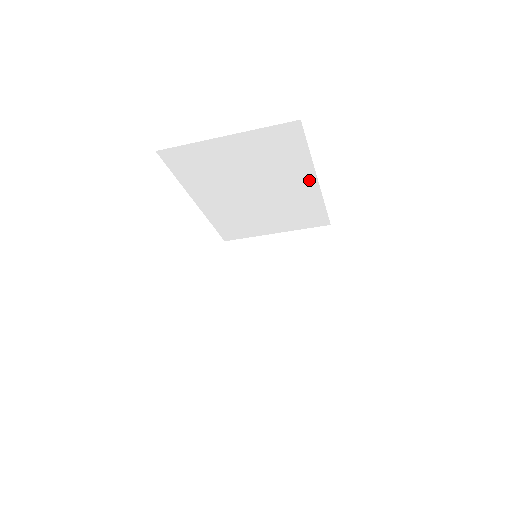
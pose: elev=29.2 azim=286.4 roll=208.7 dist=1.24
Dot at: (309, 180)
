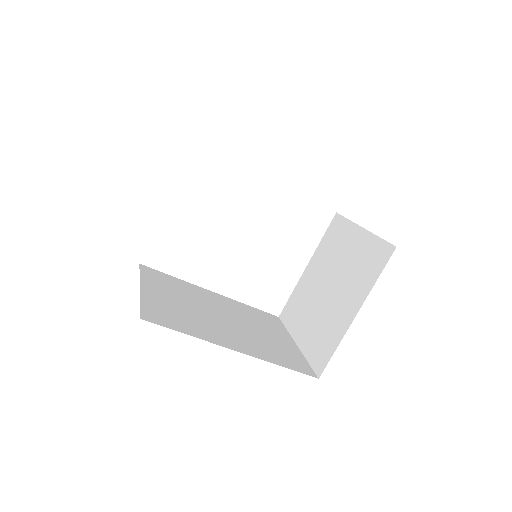
Dot at: occluded
